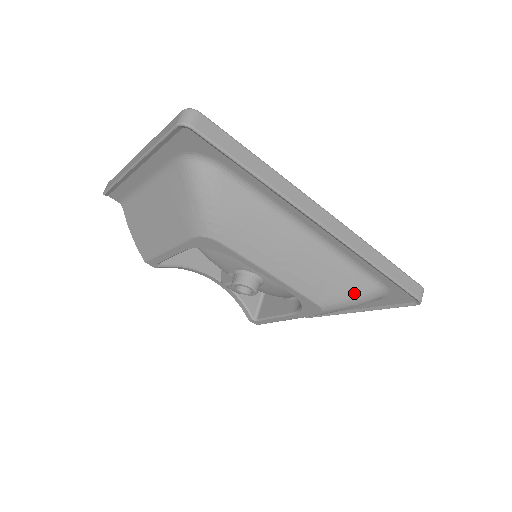
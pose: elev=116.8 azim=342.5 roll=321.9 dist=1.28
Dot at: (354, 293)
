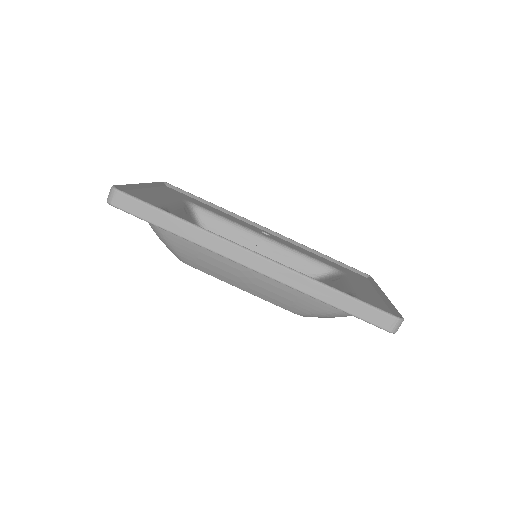
Dot at: (322, 311)
